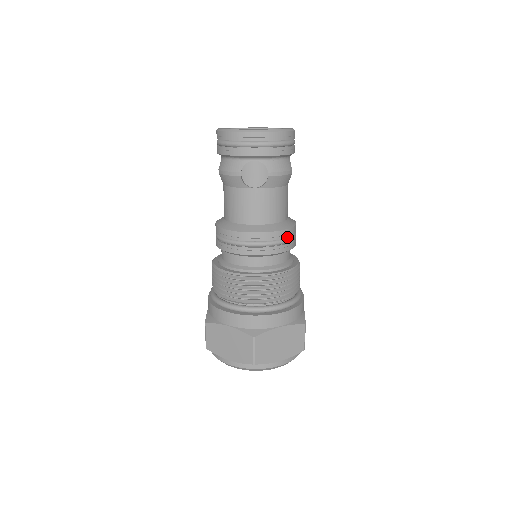
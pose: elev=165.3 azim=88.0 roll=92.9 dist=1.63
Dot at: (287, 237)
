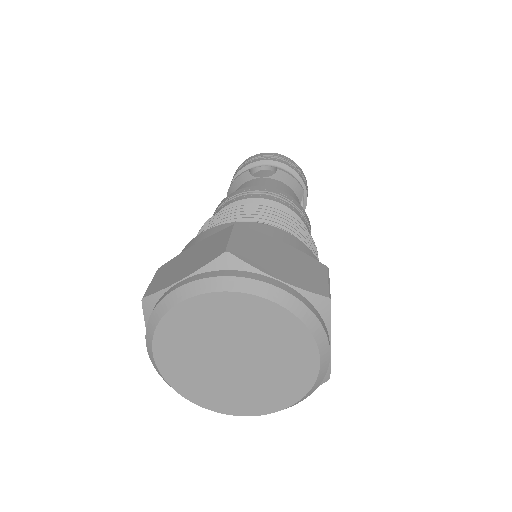
Dot at: (297, 207)
